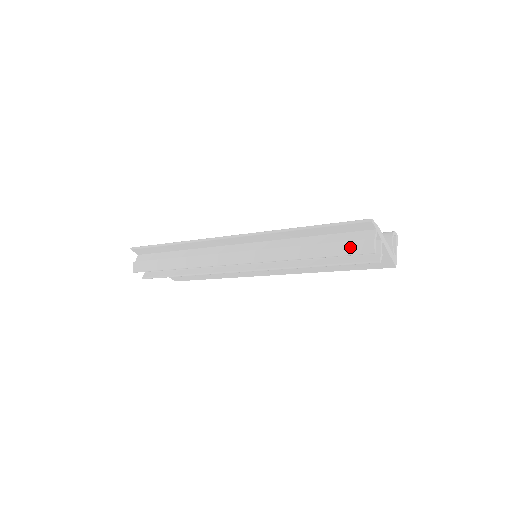
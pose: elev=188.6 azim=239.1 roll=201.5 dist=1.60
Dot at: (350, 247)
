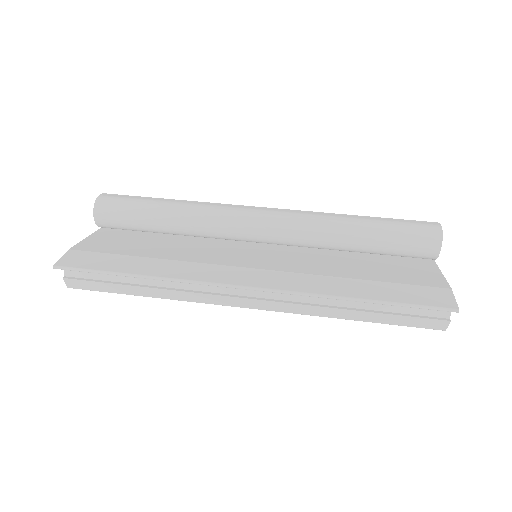
Dot at: (417, 322)
